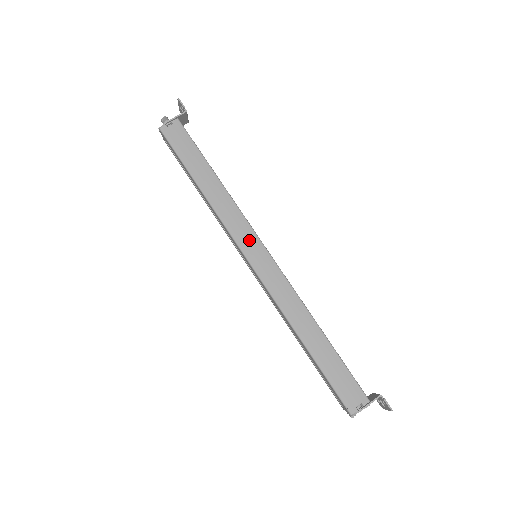
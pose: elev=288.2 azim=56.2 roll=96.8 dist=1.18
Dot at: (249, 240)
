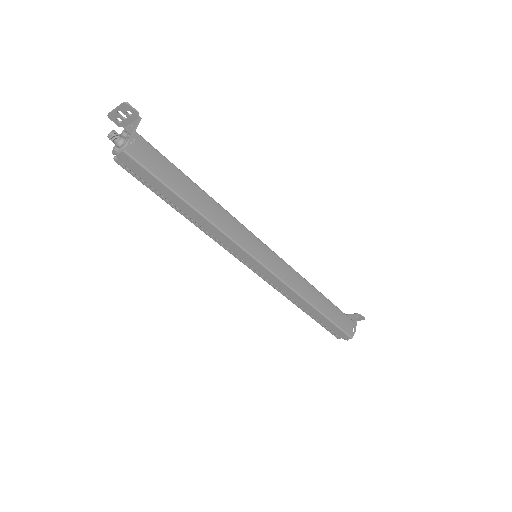
Dot at: (255, 244)
